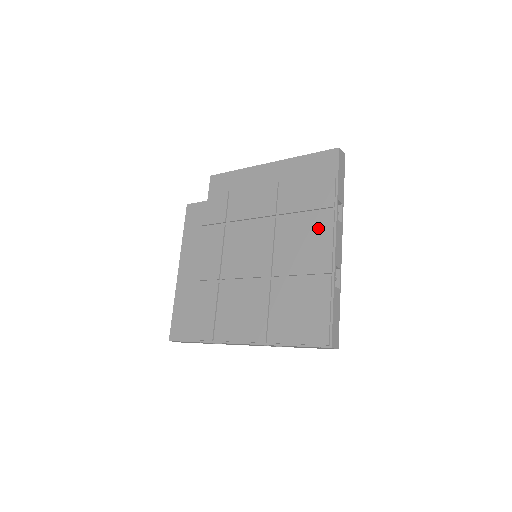
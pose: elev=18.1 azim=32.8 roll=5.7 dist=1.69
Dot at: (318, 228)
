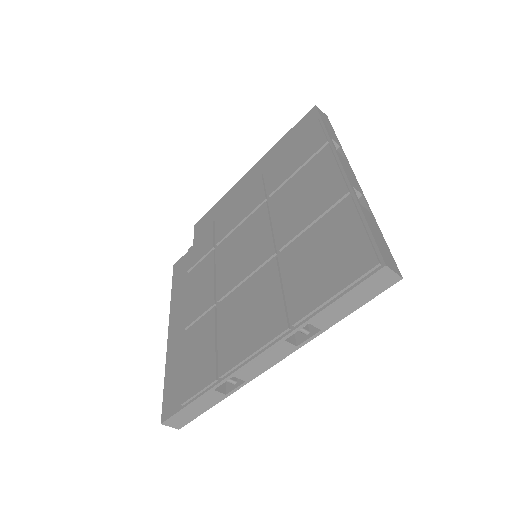
Dot at: (316, 170)
